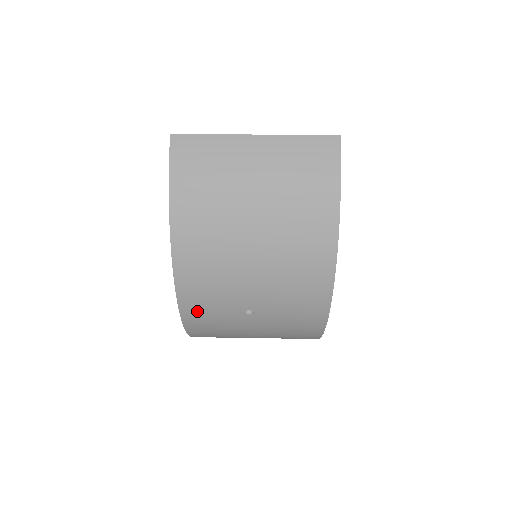
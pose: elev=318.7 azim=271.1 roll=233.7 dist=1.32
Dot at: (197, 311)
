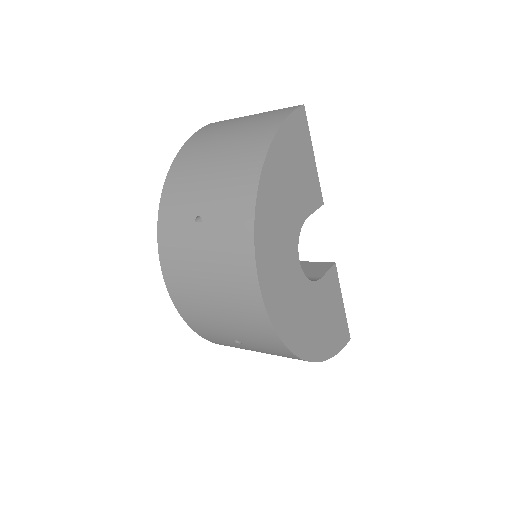
Dot at: (168, 220)
